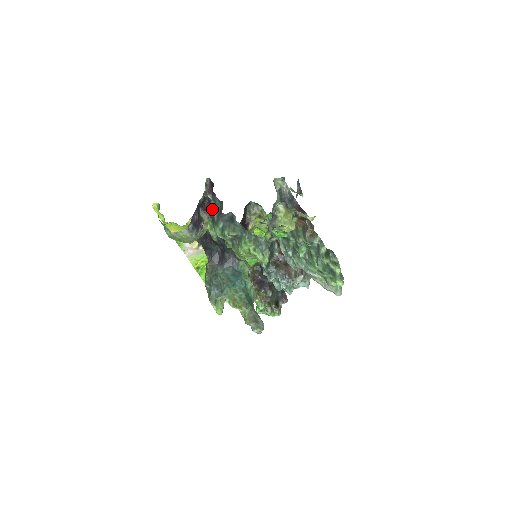
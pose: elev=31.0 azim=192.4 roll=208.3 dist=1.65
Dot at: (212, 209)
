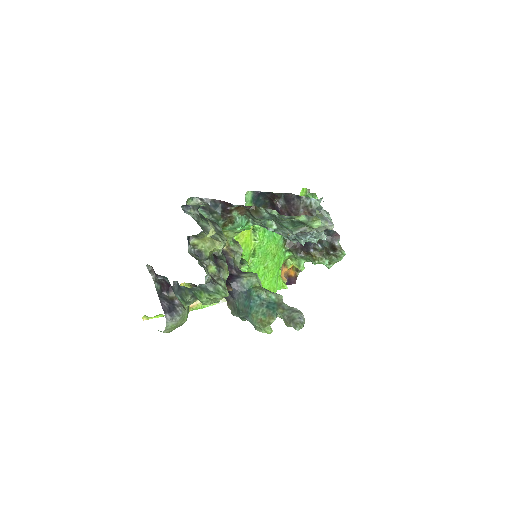
Dot at: (170, 285)
